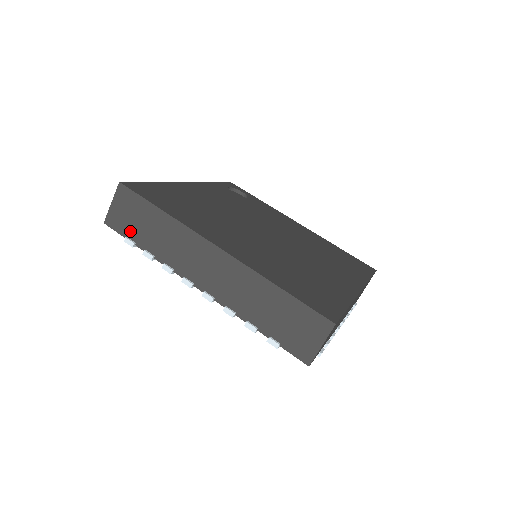
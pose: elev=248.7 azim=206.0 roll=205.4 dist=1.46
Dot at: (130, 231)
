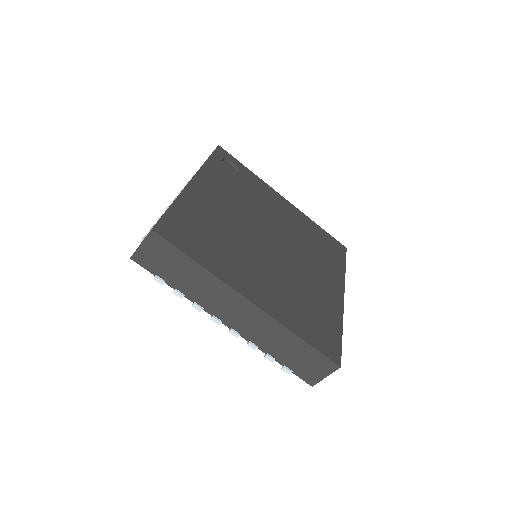
Dot at: (160, 271)
